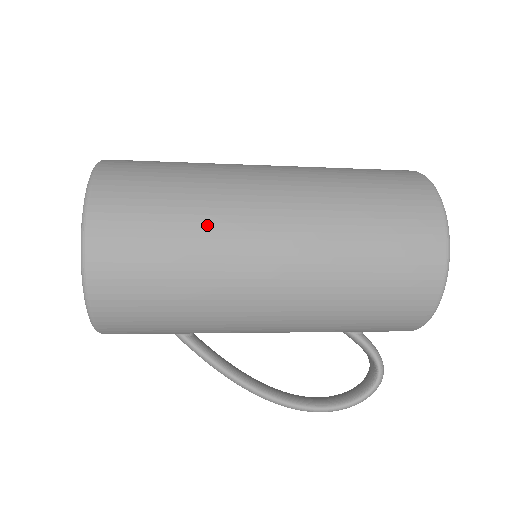
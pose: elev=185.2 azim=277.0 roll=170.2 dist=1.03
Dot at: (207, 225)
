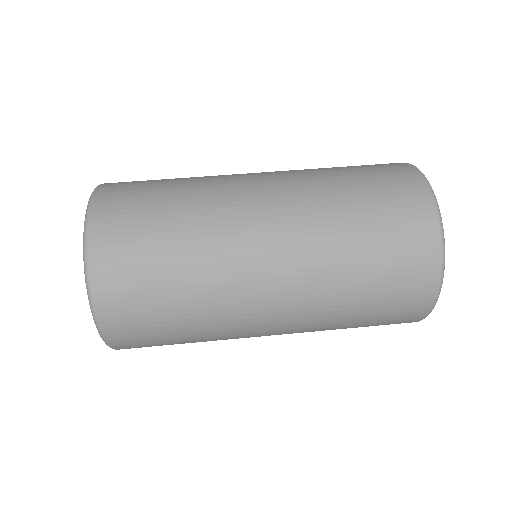
Dot at: (212, 337)
